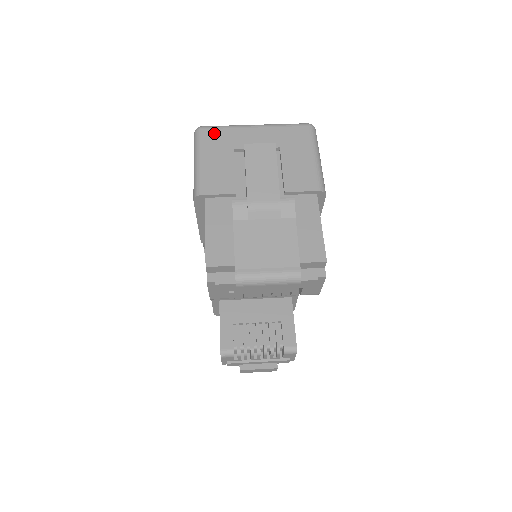
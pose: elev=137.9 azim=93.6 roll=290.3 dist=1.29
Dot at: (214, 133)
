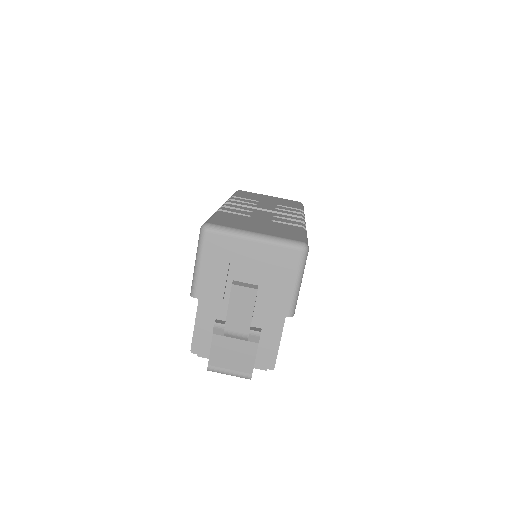
Dot at: (216, 239)
